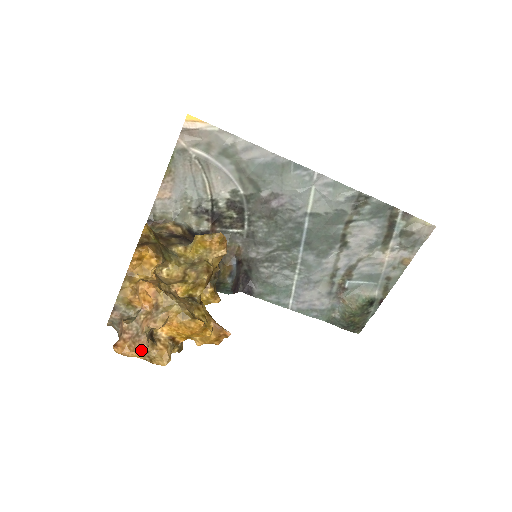
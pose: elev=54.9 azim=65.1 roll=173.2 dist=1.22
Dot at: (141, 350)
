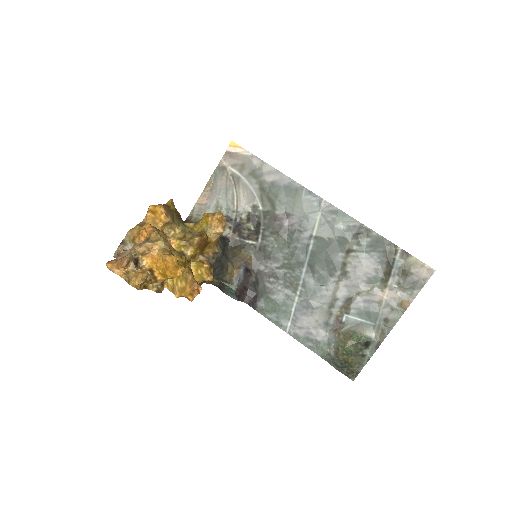
Dot at: (122, 264)
